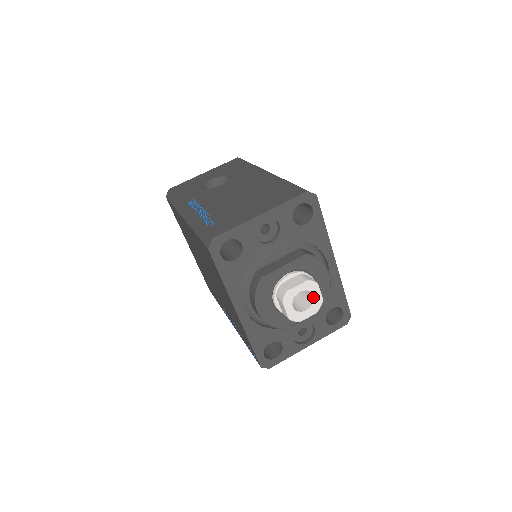
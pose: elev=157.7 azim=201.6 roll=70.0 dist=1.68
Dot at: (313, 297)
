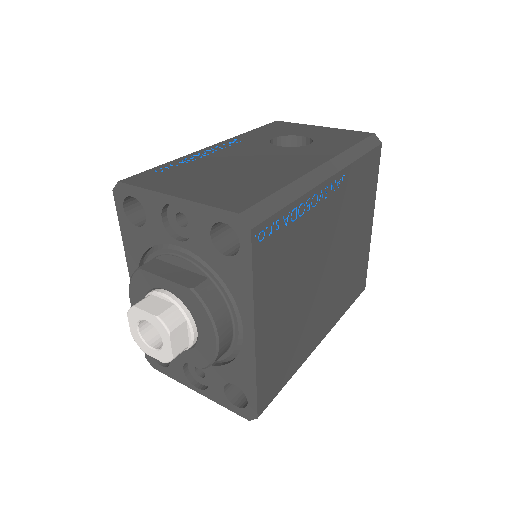
Dot at: (163, 342)
